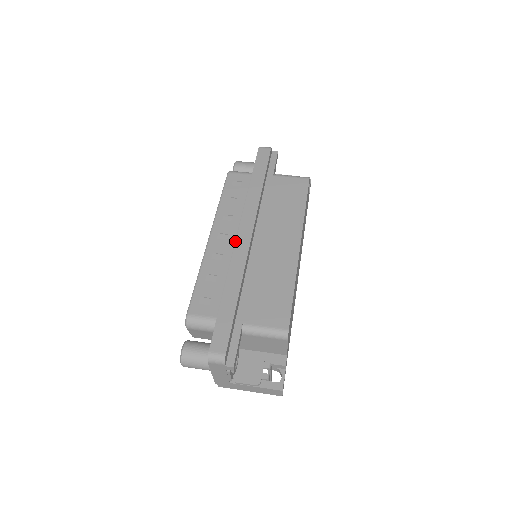
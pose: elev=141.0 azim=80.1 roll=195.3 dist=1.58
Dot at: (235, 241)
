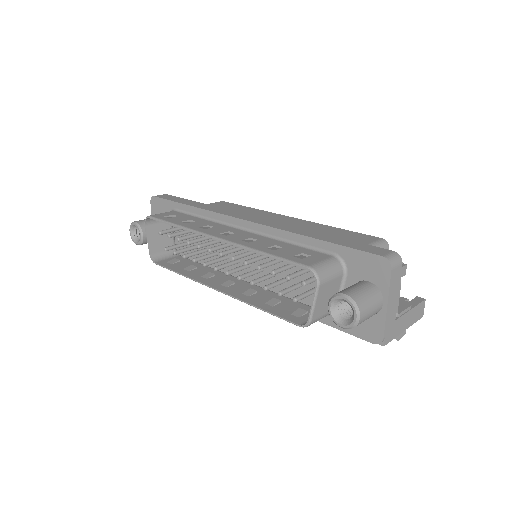
Dot at: (244, 231)
